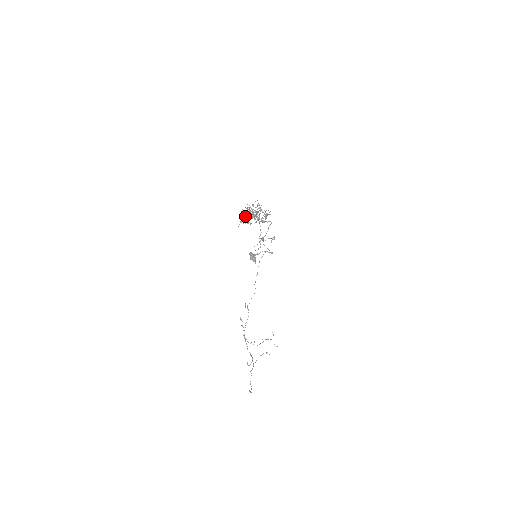
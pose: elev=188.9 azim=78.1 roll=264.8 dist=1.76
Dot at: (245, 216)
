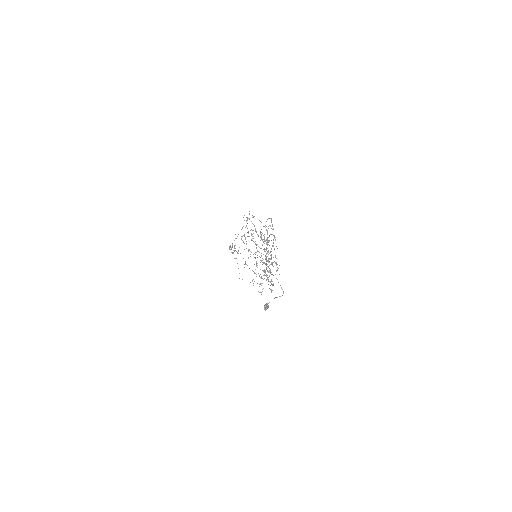
Dot at: (248, 250)
